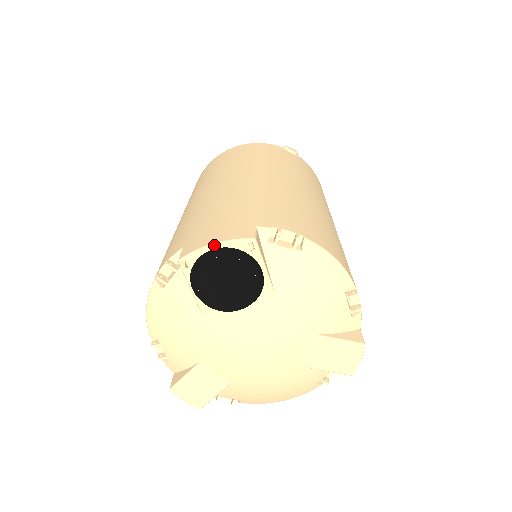
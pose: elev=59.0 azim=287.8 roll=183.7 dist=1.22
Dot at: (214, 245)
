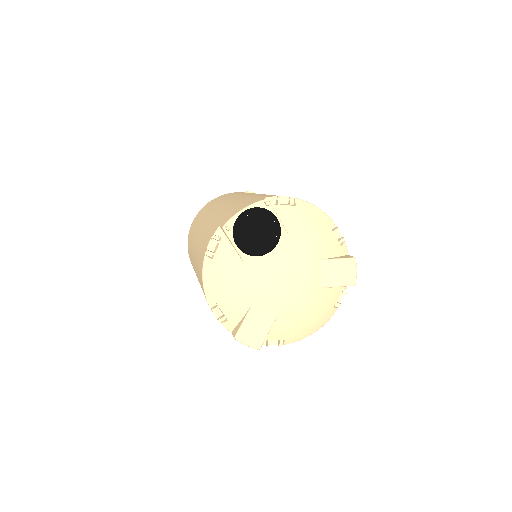
Dot at: (243, 210)
